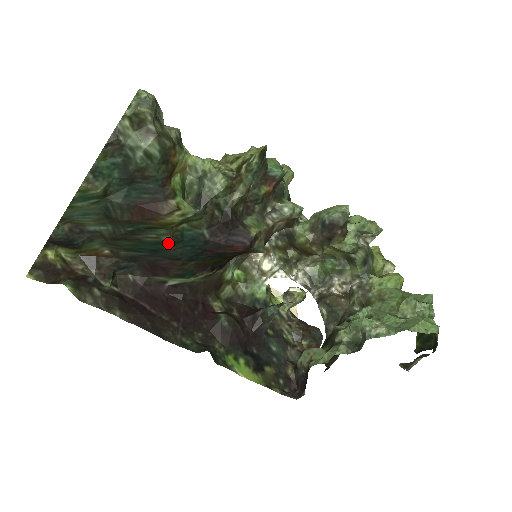
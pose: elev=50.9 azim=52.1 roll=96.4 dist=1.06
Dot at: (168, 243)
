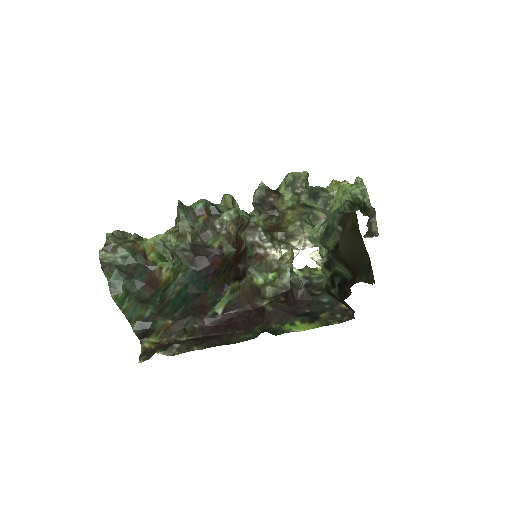
Dot at: (182, 290)
